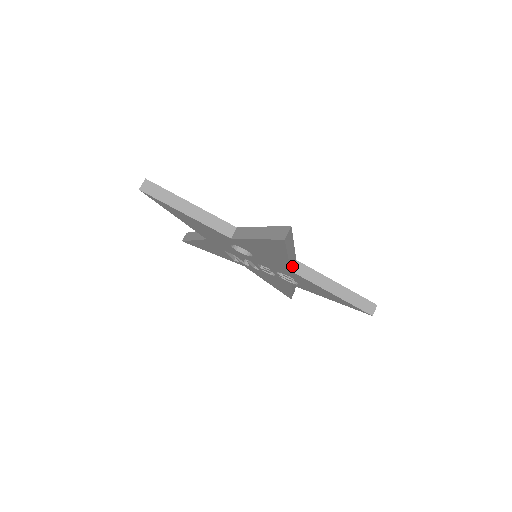
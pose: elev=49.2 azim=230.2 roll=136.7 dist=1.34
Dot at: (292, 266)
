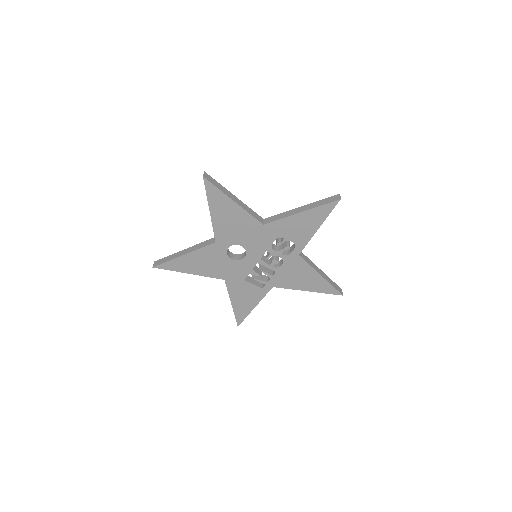
Dot at: (261, 221)
